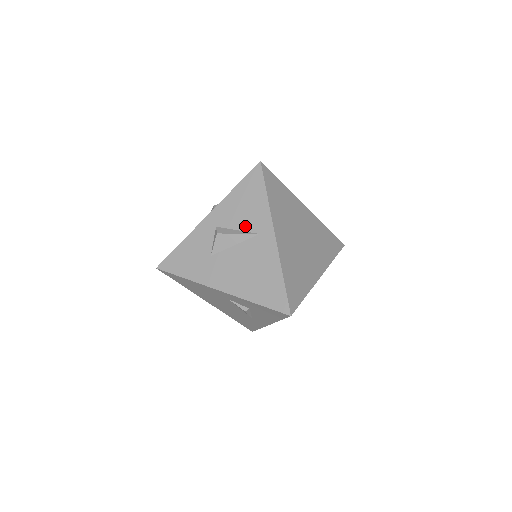
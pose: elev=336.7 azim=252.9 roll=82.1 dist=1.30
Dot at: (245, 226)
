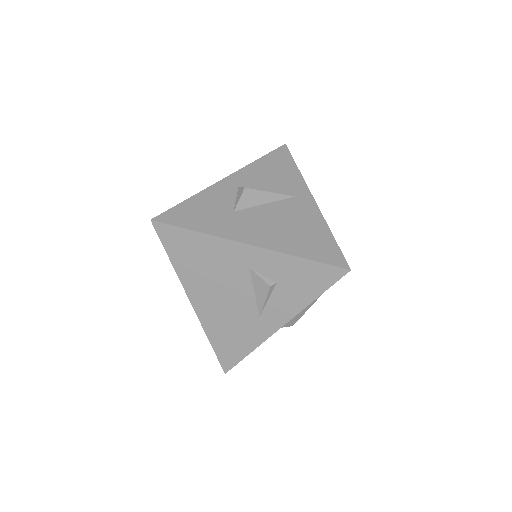
Dot at: (276, 189)
